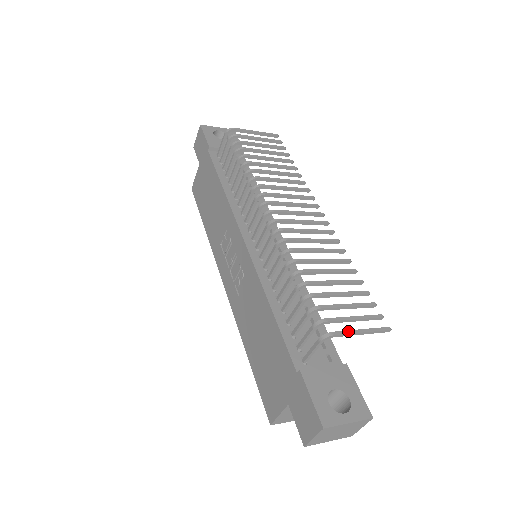
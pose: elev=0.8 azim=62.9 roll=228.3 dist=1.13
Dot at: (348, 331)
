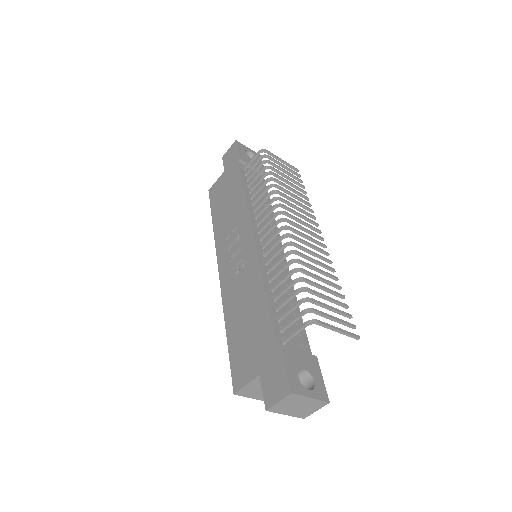
Dot at: (329, 325)
